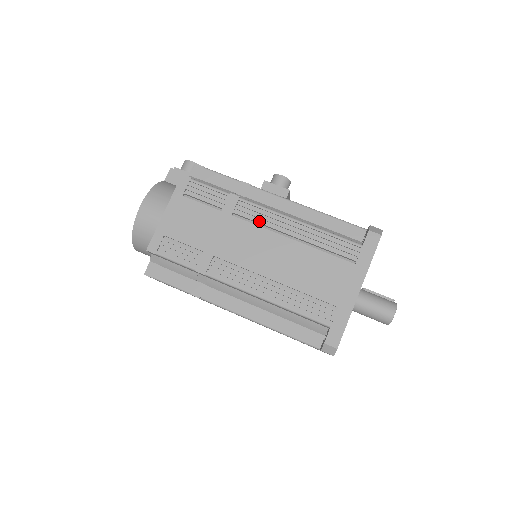
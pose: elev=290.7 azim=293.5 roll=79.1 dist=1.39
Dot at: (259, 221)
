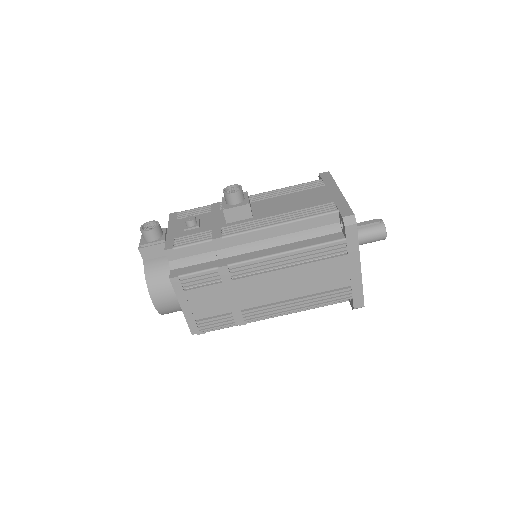
Dot at: (256, 272)
